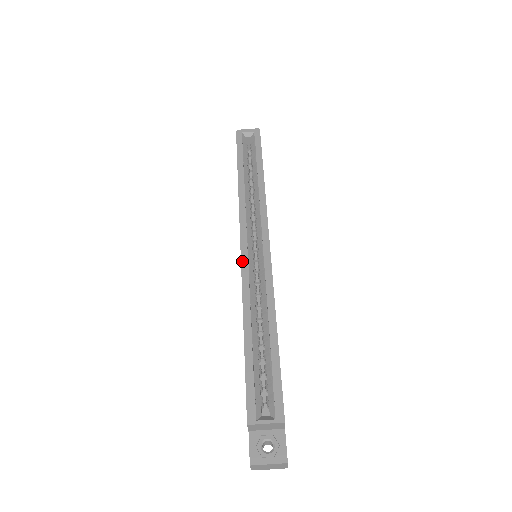
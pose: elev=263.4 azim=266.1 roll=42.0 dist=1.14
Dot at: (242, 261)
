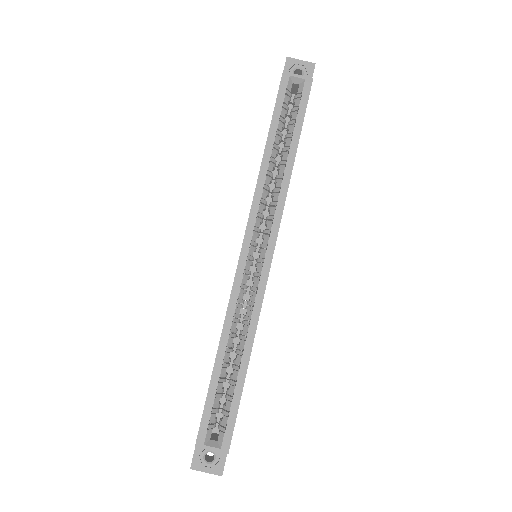
Dot at: (237, 272)
